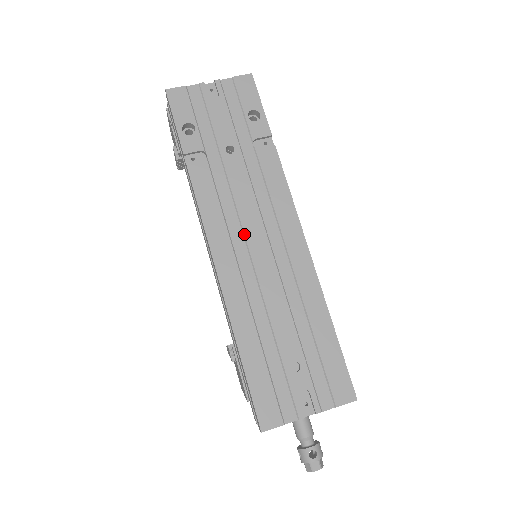
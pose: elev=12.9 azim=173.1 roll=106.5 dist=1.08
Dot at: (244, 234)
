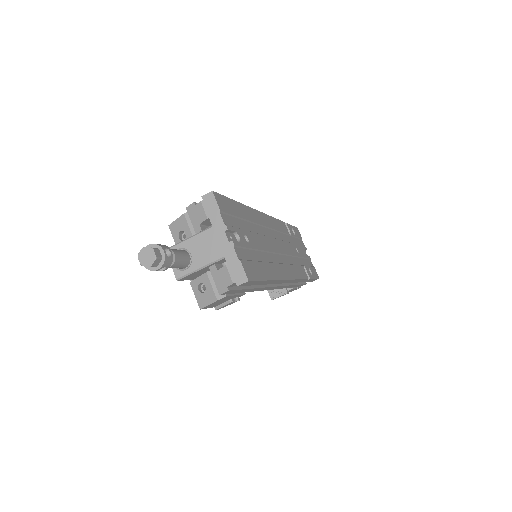
Dot at: (278, 239)
